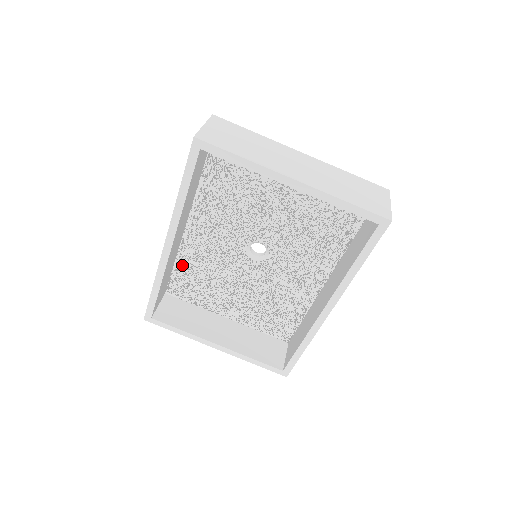
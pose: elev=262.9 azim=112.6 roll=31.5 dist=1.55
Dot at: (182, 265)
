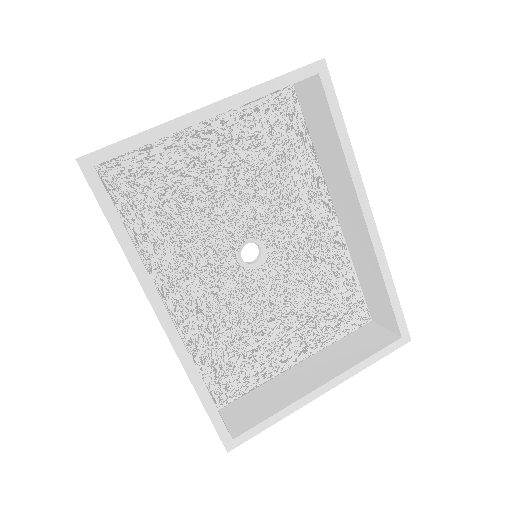
Dot at: (202, 355)
